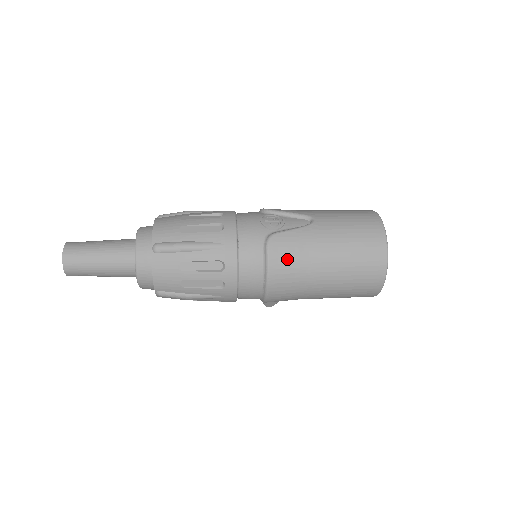
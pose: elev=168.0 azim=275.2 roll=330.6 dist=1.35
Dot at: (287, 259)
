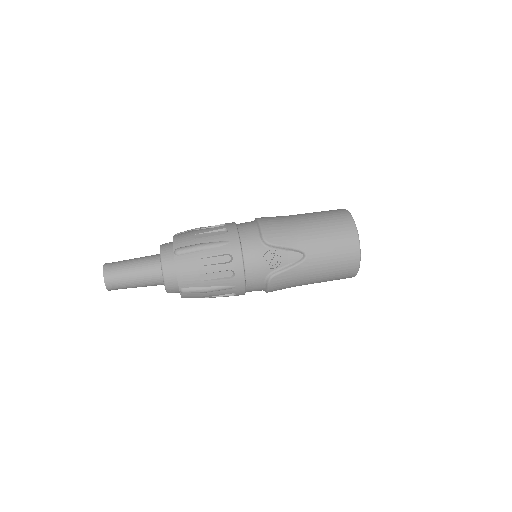
Dot at: (282, 286)
